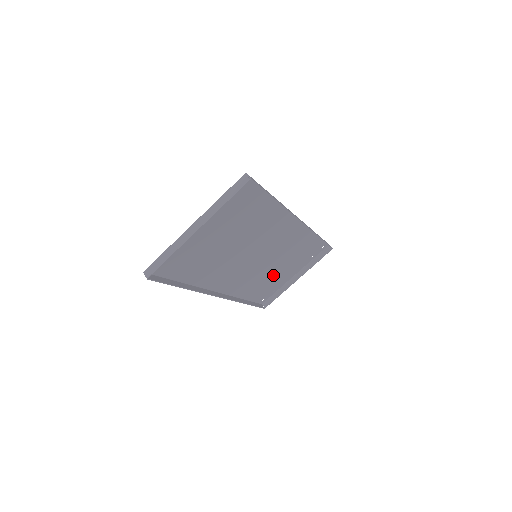
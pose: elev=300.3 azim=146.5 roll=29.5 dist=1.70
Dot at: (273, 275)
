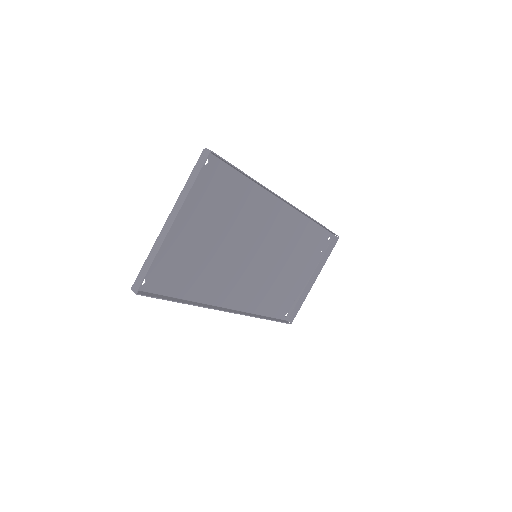
Dot at: (285, 280)
